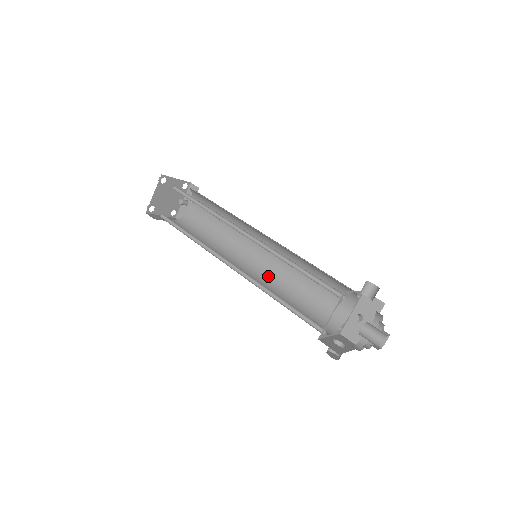
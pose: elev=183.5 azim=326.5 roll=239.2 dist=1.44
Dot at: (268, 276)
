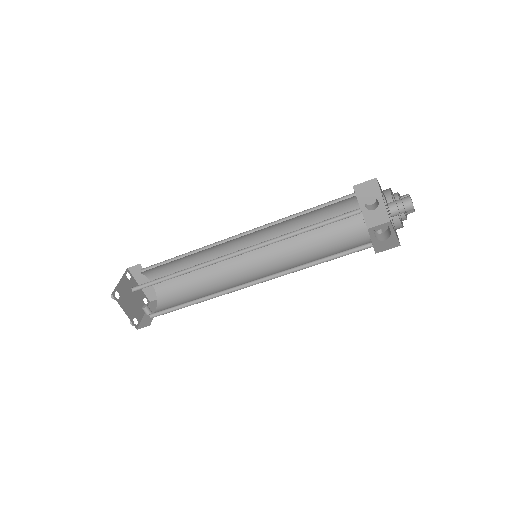
Dot at: (275, 273)
